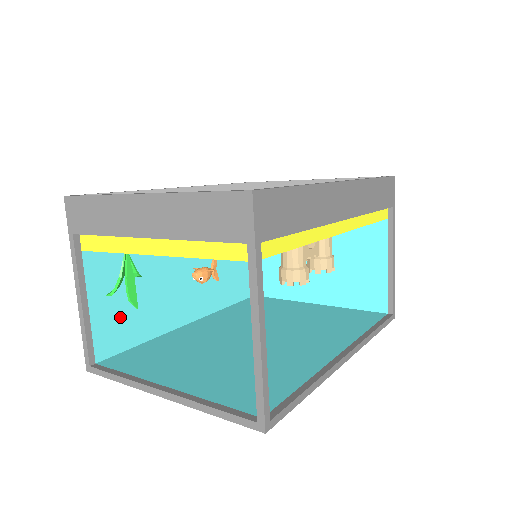
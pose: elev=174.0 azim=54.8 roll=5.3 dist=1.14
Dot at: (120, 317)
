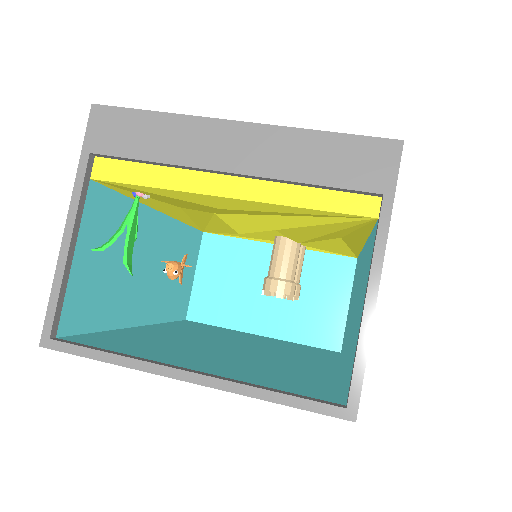
Dot at: (93, 286)
